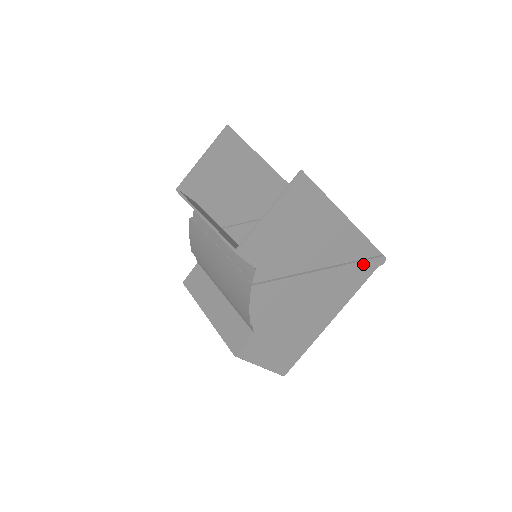
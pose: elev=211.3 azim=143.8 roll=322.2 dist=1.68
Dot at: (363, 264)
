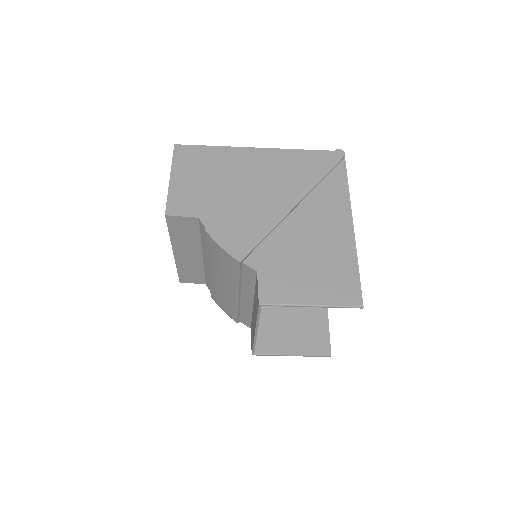
Dot at: (319, 165)
